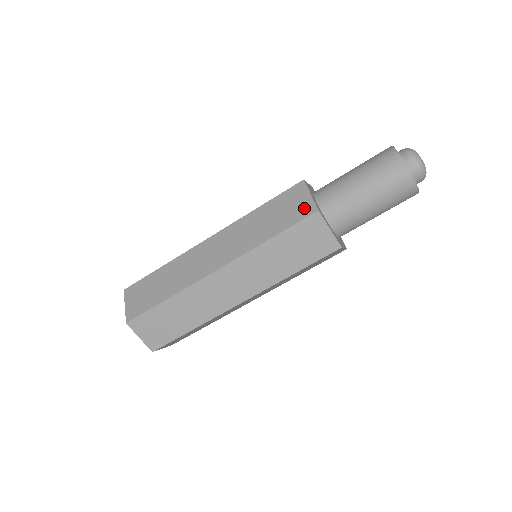
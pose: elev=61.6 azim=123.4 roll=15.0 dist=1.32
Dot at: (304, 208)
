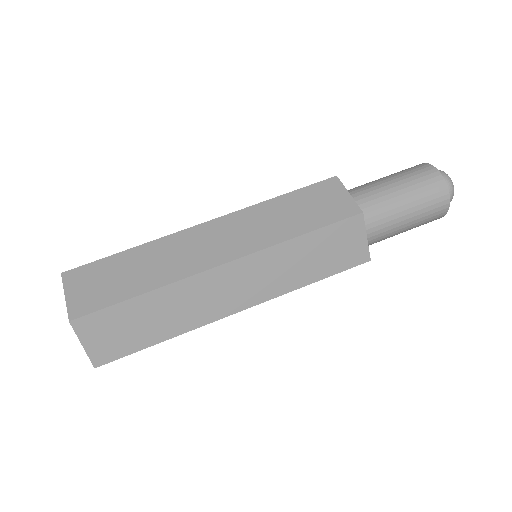
Dot at: occluded
